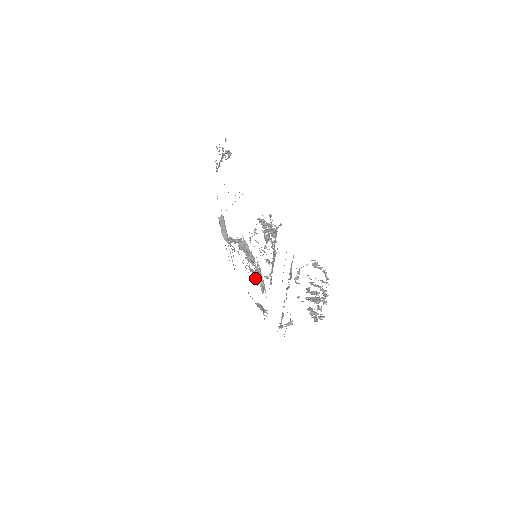
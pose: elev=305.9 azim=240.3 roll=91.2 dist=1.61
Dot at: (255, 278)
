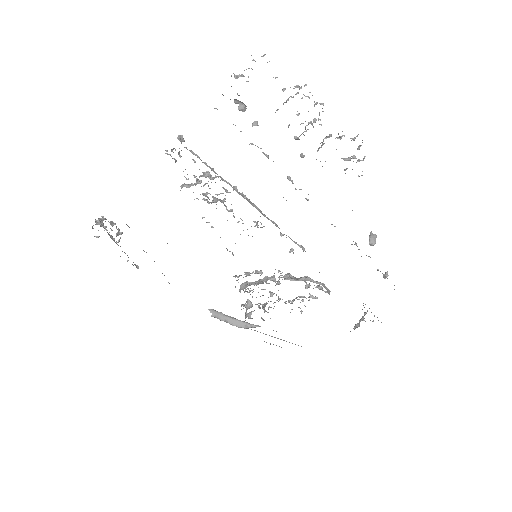
Dot at: (306, 298)
